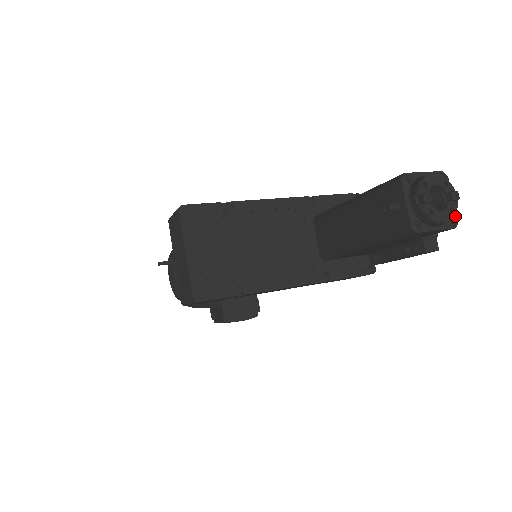
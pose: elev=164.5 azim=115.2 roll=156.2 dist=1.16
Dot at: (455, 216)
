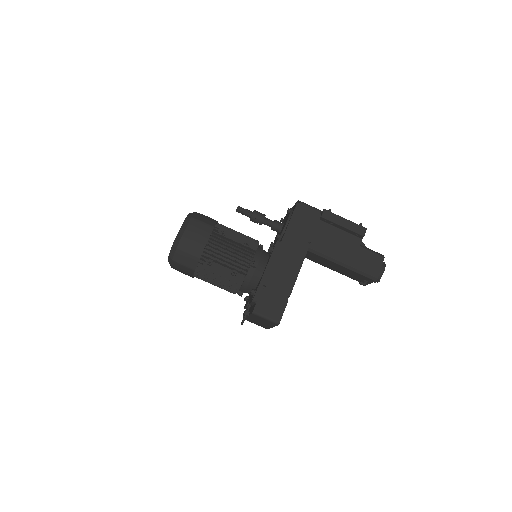
Dot at: occluded
